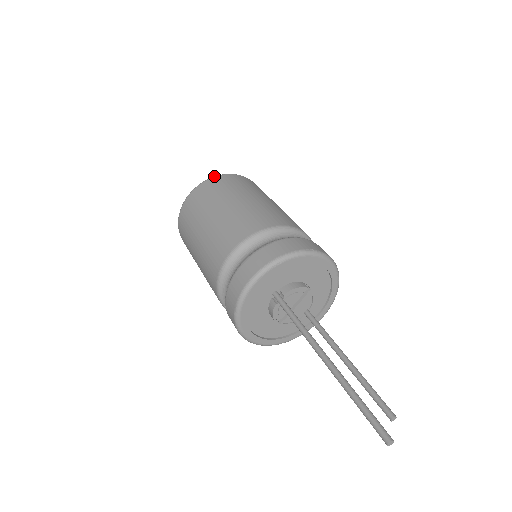
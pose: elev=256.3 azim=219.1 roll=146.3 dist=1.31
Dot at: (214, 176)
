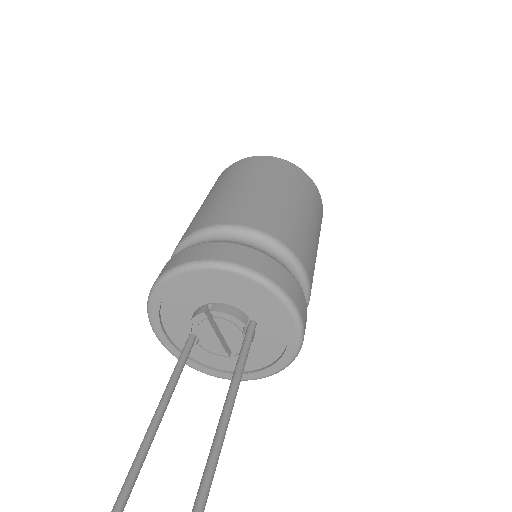
Dot at: occluded
